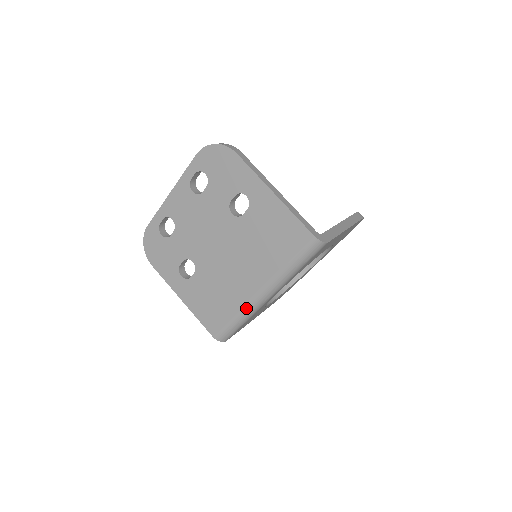
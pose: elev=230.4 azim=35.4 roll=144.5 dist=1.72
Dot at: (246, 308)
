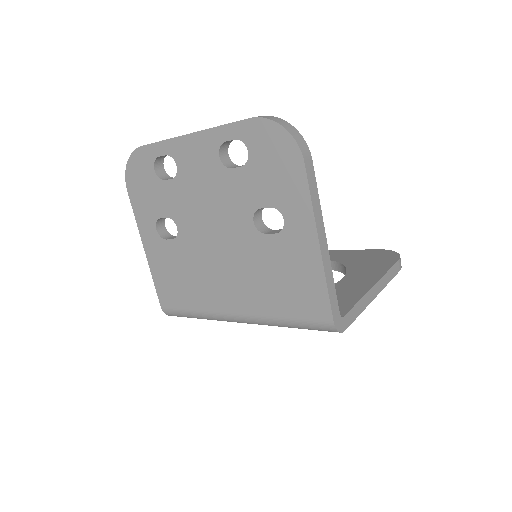
Dot at: (212, 315)
